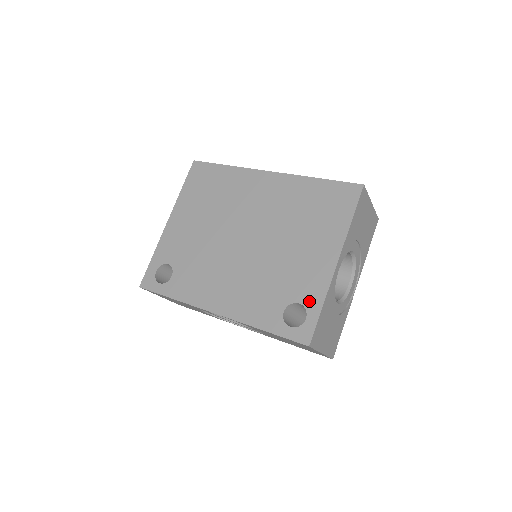
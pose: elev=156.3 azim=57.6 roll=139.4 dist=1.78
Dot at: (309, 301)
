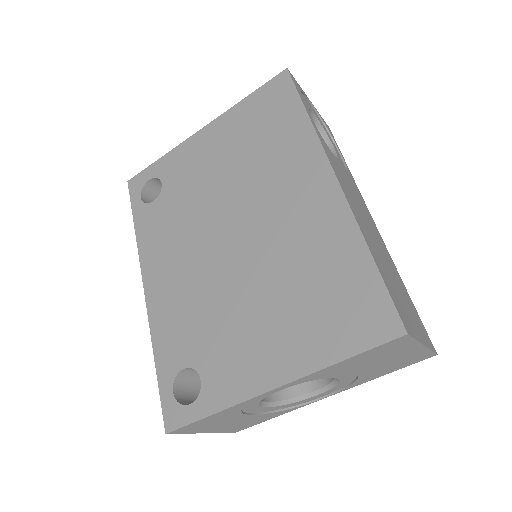
Dot at: (209, 391)
